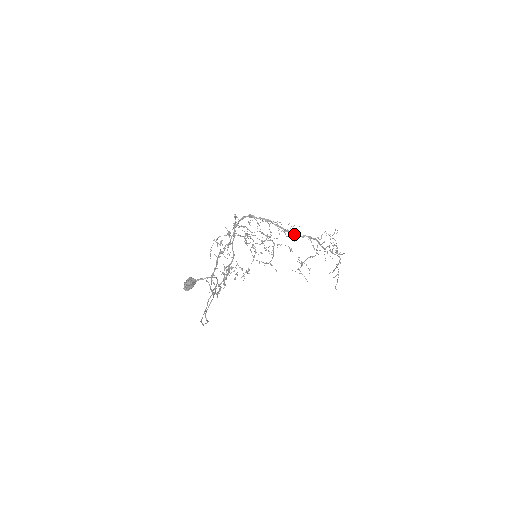
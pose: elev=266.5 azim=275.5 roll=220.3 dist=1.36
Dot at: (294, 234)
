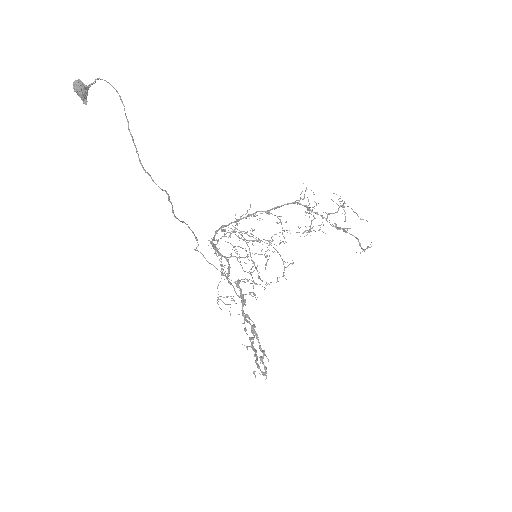
Dot at: (272, 209)
